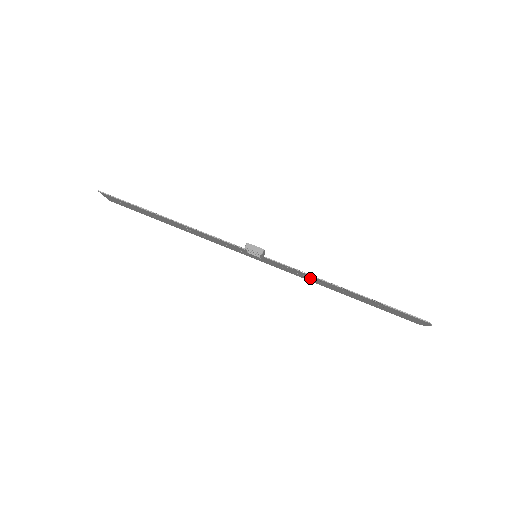
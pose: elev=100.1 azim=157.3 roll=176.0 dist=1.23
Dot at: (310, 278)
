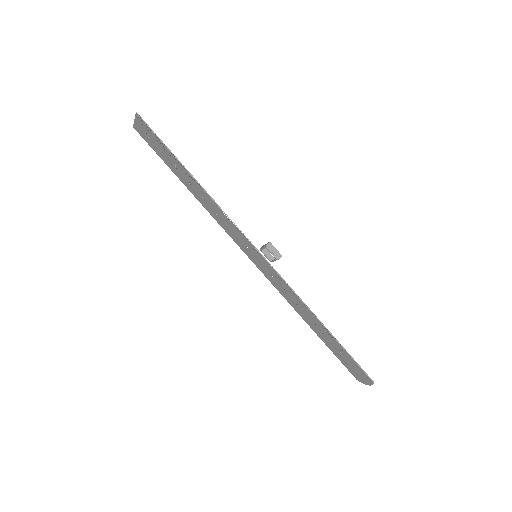
Dot at: (293, 299)
